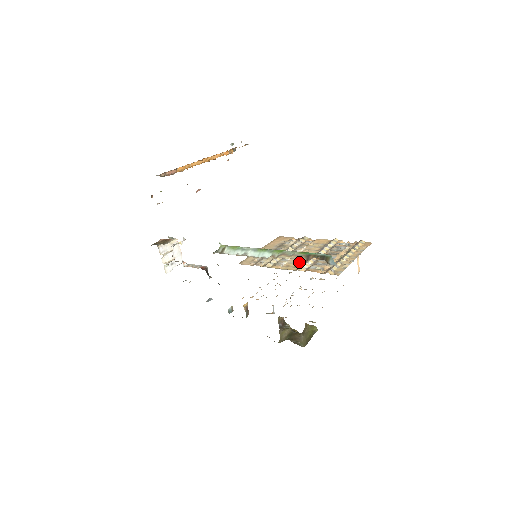
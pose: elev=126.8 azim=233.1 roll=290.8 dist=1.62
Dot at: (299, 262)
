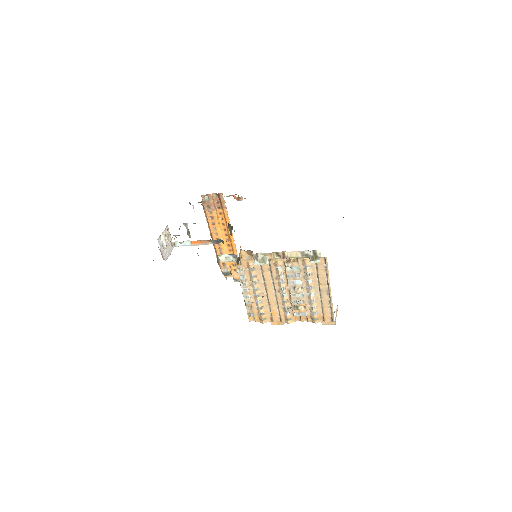
Dot at: occluded
